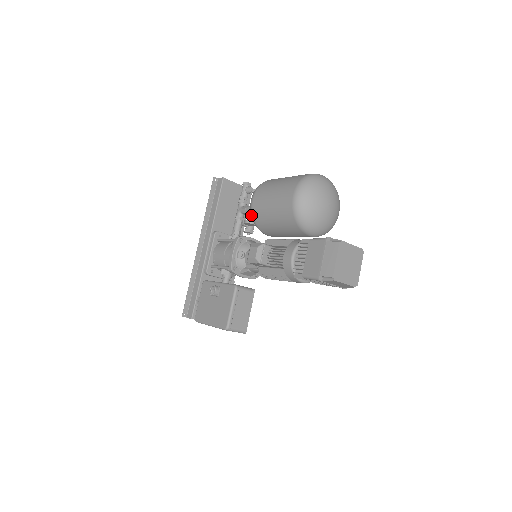
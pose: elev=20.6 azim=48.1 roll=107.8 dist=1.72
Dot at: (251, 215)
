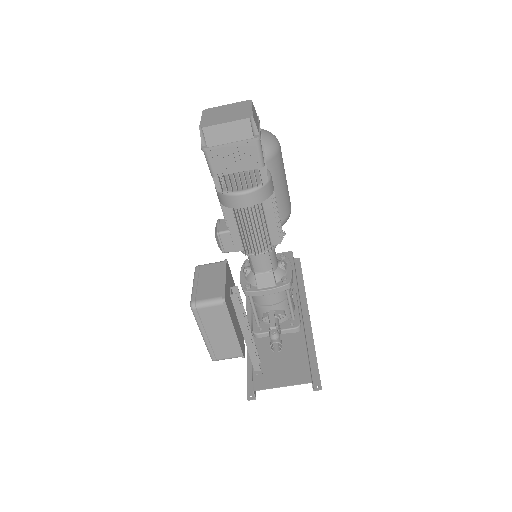
Dot at: occluded
